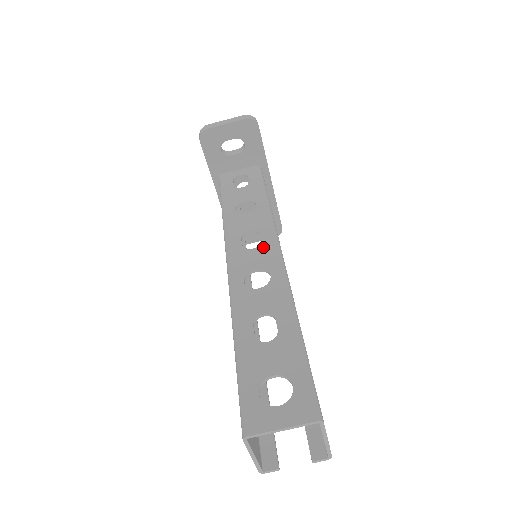
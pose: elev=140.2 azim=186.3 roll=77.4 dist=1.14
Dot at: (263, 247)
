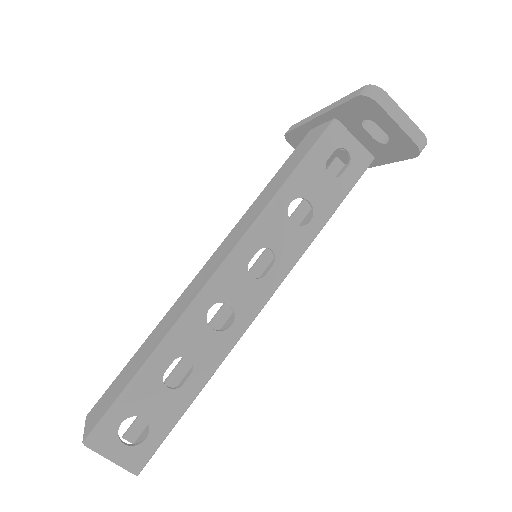
Dot at: (260, 286)
